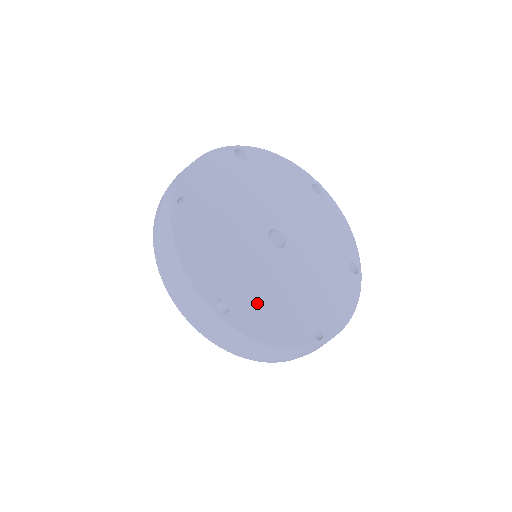
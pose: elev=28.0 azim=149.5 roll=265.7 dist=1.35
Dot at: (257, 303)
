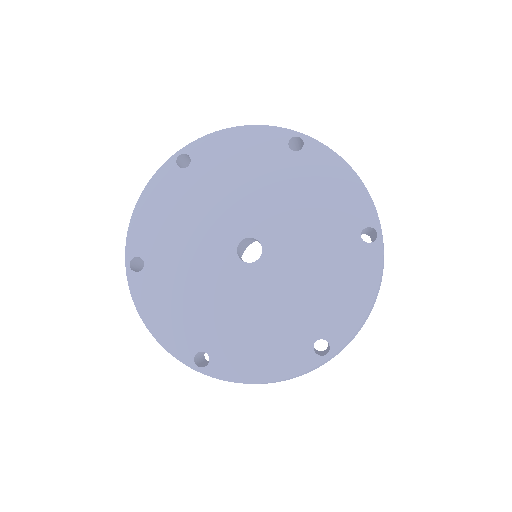
Dot at: (168, 286)
